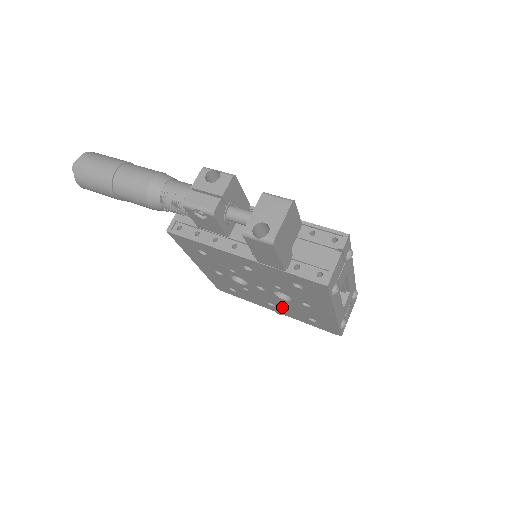
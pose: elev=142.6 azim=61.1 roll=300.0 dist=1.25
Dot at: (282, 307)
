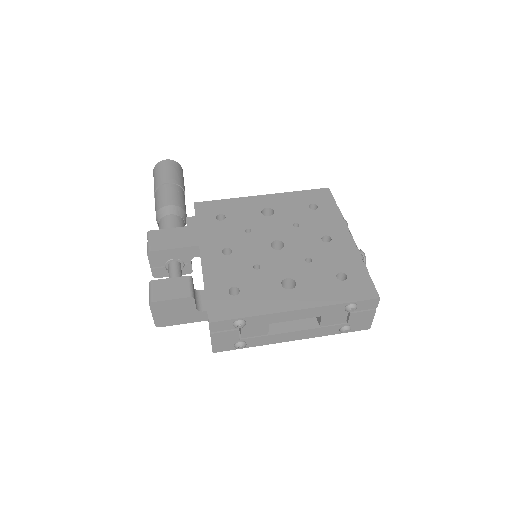
Dot at: occluded
